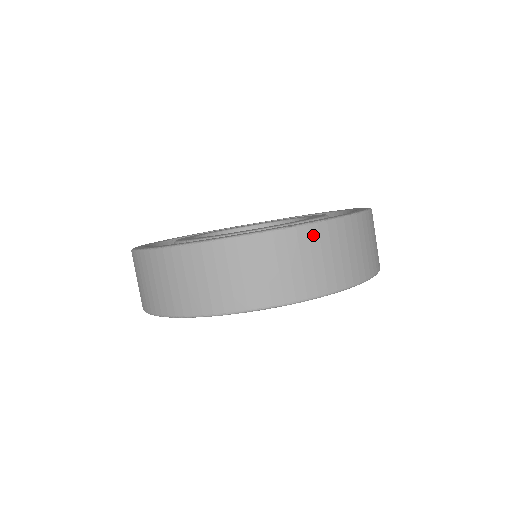
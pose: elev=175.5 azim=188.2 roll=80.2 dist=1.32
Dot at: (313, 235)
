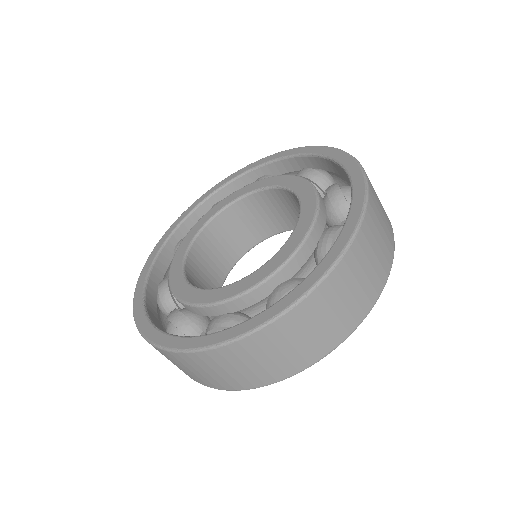
Dot at: (205, 358)
